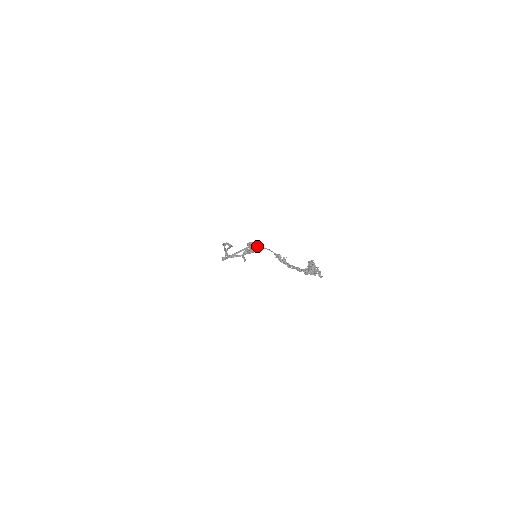
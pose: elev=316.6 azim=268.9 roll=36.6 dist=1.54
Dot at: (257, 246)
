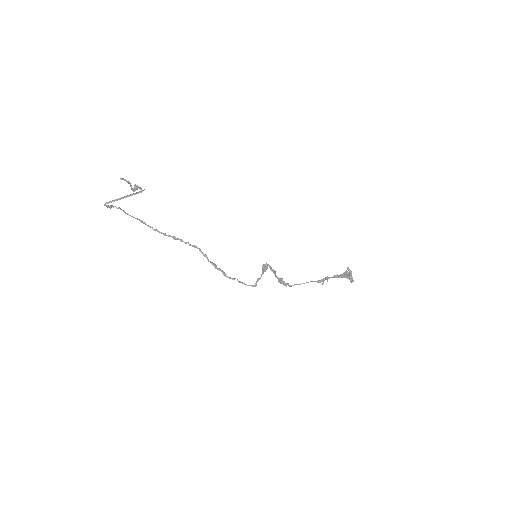
Dot at: occluded
